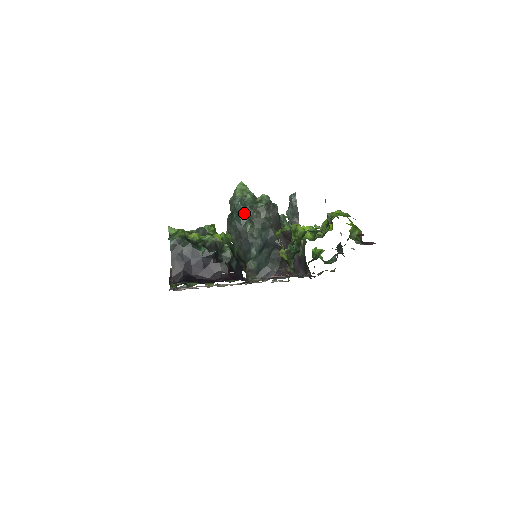
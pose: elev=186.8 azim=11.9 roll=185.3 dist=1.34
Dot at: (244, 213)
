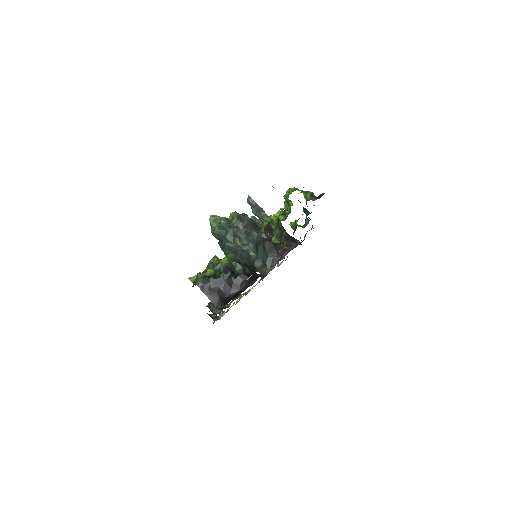
Dot at: (228, 234)
